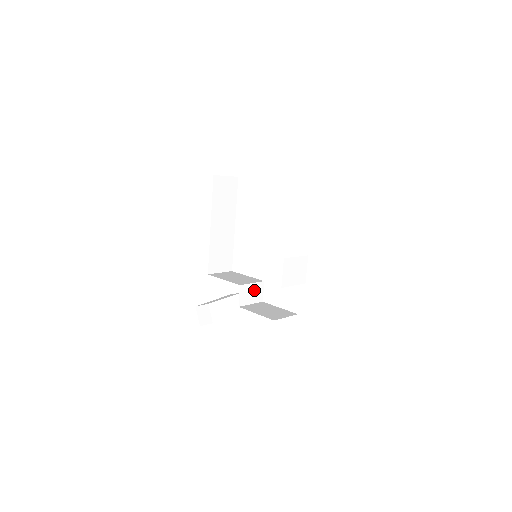
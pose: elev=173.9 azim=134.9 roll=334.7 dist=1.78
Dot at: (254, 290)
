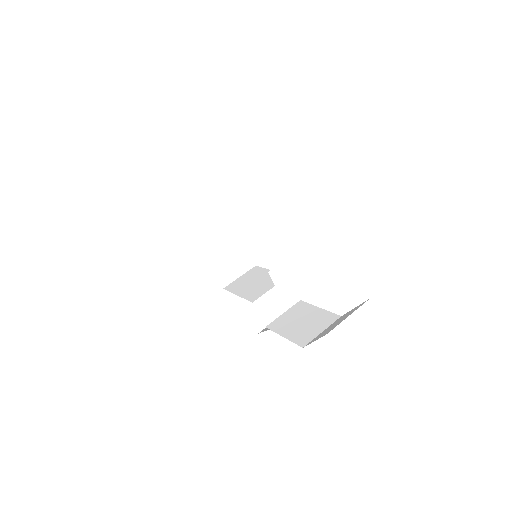
Dot at: (278, 295)
